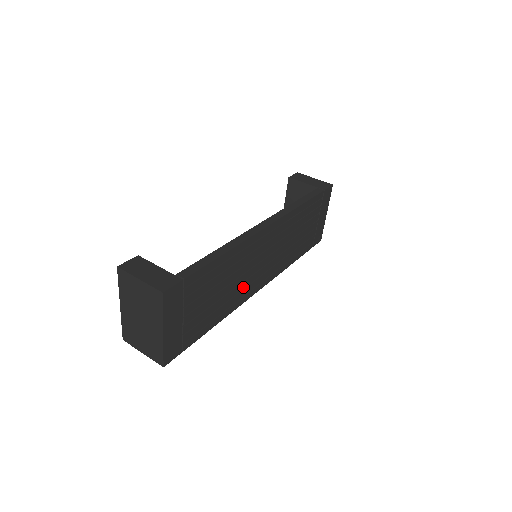
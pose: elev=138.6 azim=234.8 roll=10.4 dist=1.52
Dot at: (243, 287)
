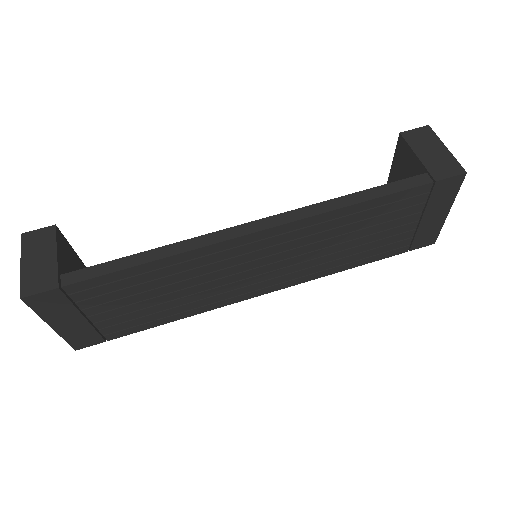
Dot at: (218, 292)
